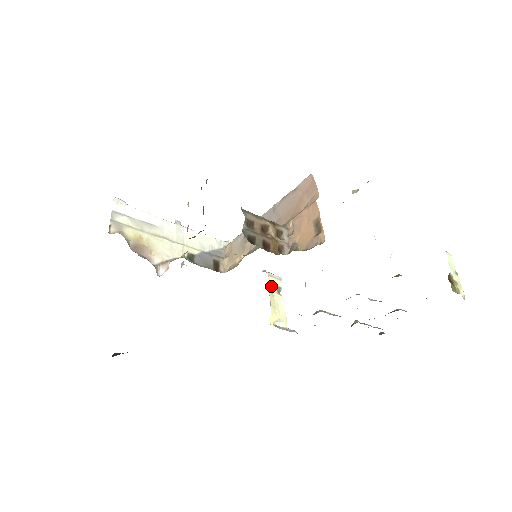
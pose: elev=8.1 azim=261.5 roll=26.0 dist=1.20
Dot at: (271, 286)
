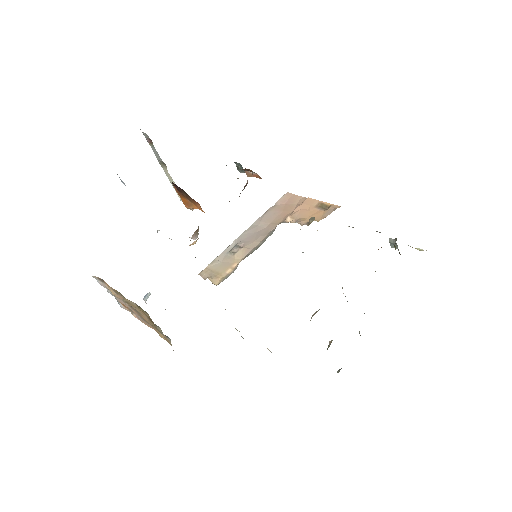
Dot at: occluded
